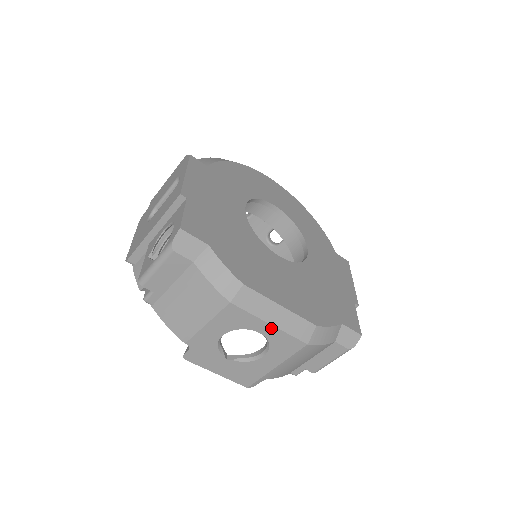
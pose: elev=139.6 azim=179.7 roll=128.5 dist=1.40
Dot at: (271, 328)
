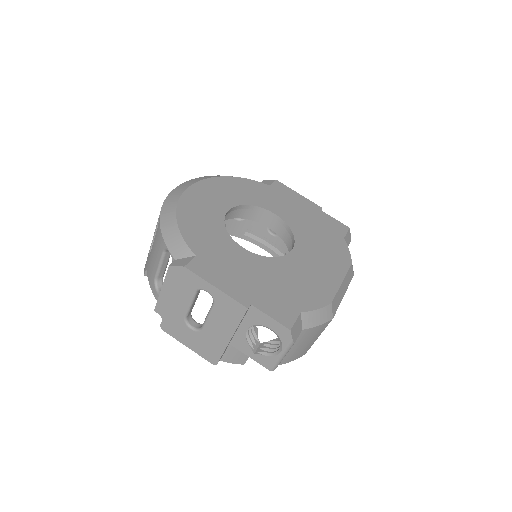
Dot at: occluded
